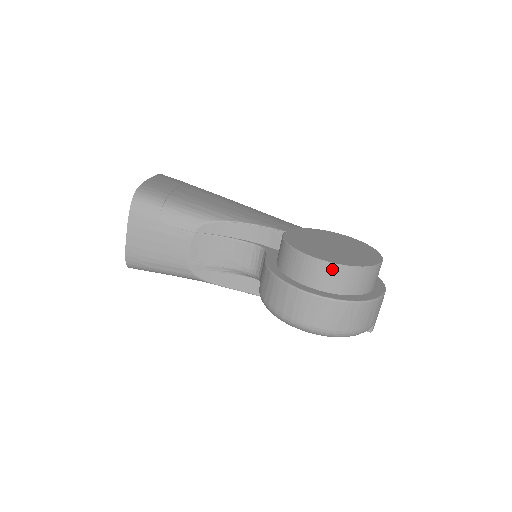
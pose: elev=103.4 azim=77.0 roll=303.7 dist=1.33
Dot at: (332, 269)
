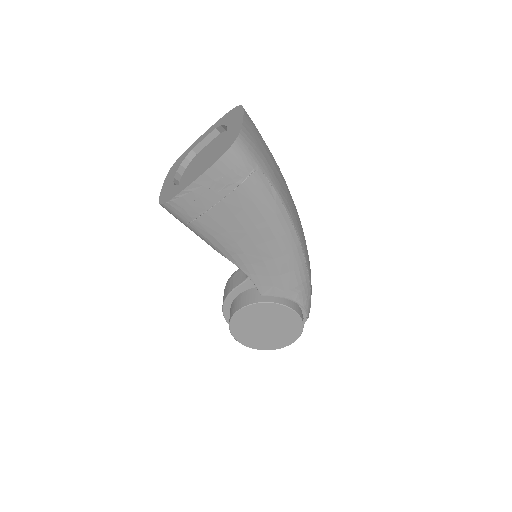
Dot at: occluded
